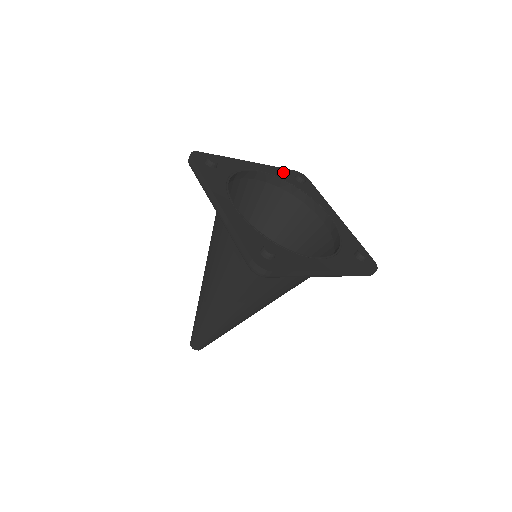
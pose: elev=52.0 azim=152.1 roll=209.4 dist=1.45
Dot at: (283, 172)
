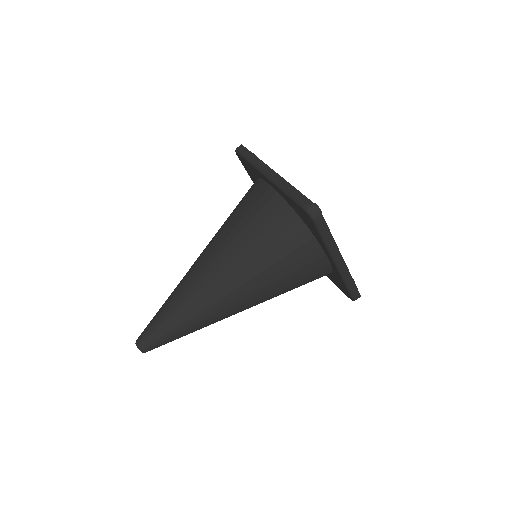
Dot at: occluded
